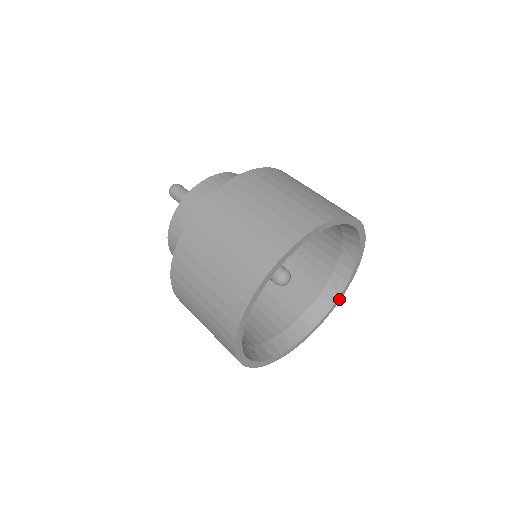
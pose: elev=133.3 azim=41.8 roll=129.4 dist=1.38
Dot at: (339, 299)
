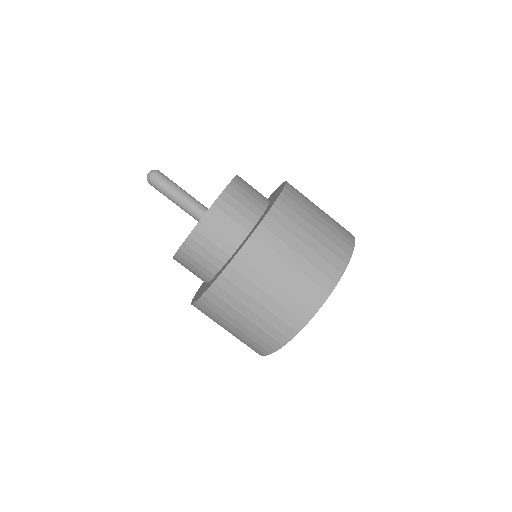
Dot at: occluded
